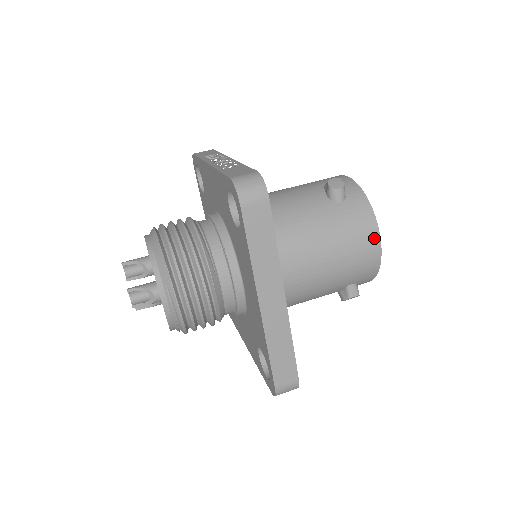
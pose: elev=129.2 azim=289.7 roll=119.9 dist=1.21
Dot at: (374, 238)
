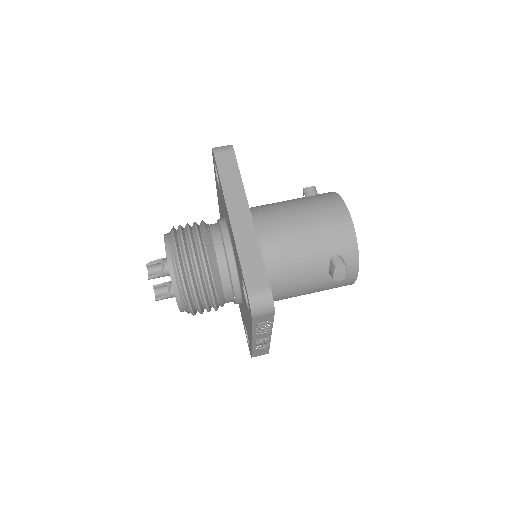
Dot at: (342, 208)
